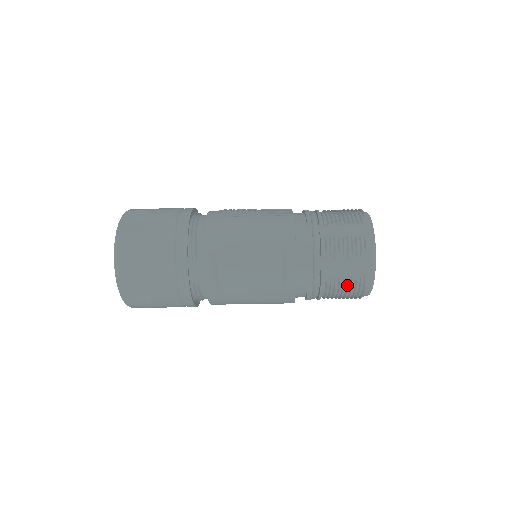
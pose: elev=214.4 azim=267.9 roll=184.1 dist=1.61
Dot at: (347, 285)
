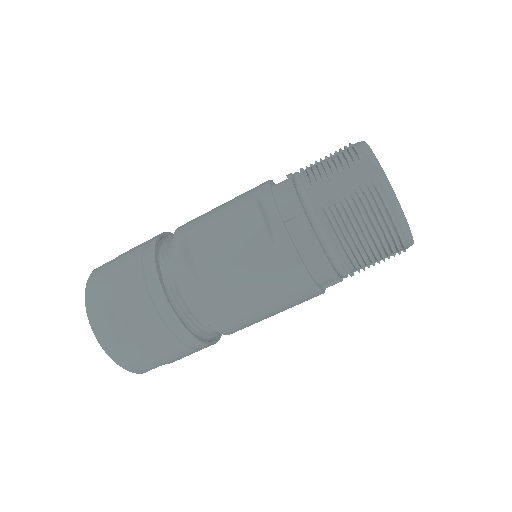
Dot at: (356, 207)
